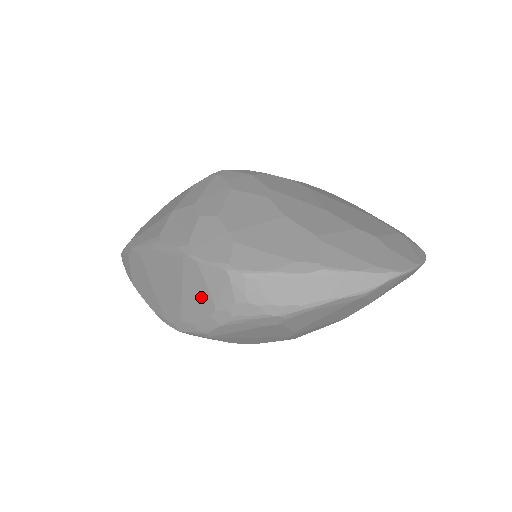
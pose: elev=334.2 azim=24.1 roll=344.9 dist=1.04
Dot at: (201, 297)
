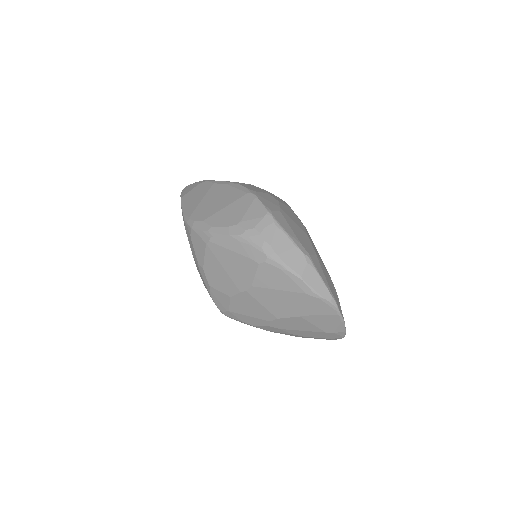
Dot at: (235, 215)
